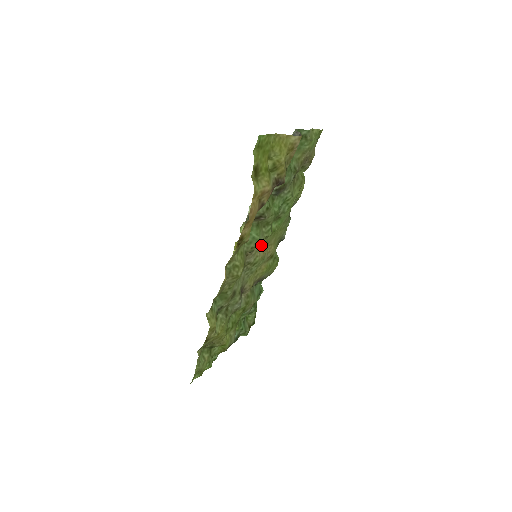
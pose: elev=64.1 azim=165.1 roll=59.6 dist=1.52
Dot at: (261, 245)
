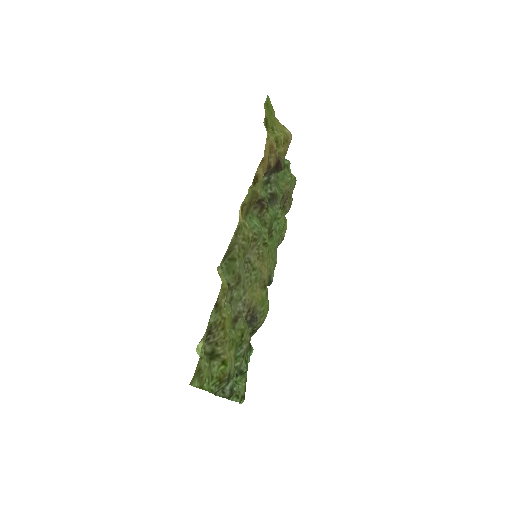
Dot at: (257, 258)
